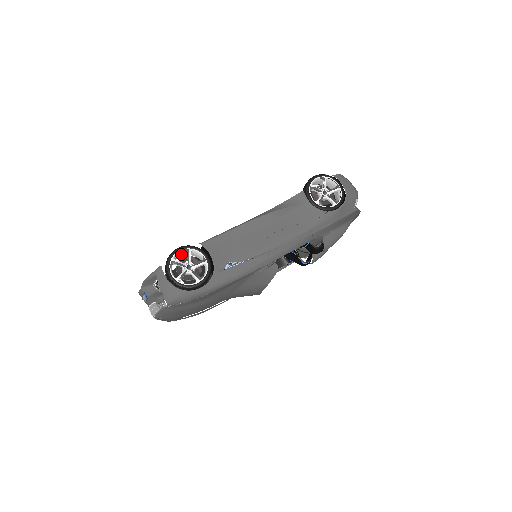
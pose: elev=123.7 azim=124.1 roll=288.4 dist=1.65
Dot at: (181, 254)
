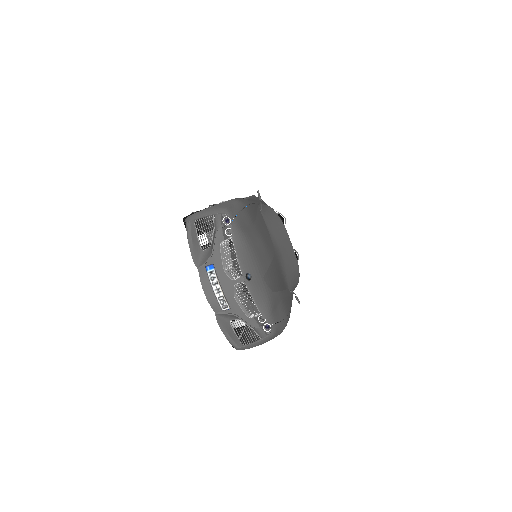
Dot at: occluded
